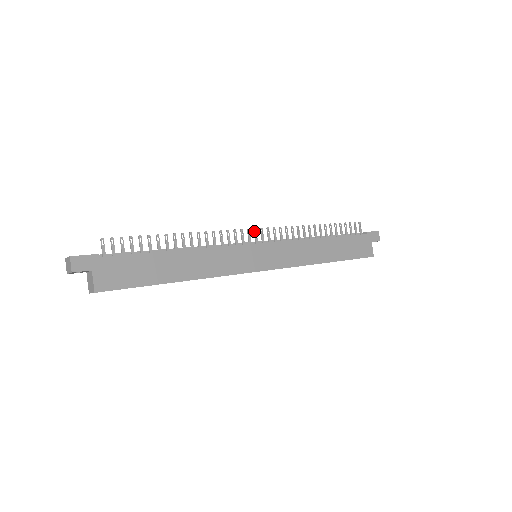
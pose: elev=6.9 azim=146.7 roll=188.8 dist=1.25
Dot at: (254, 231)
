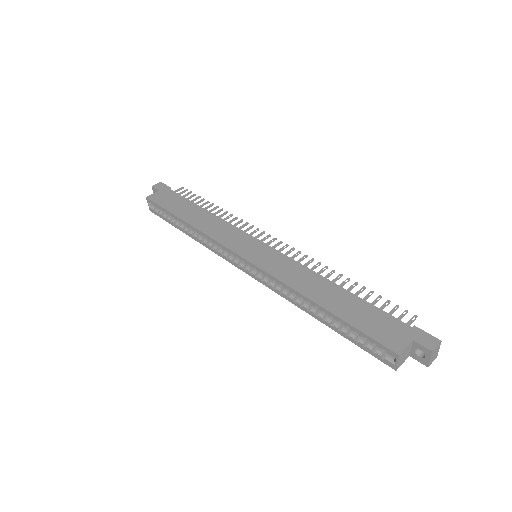
Dot at: (273, 239)
